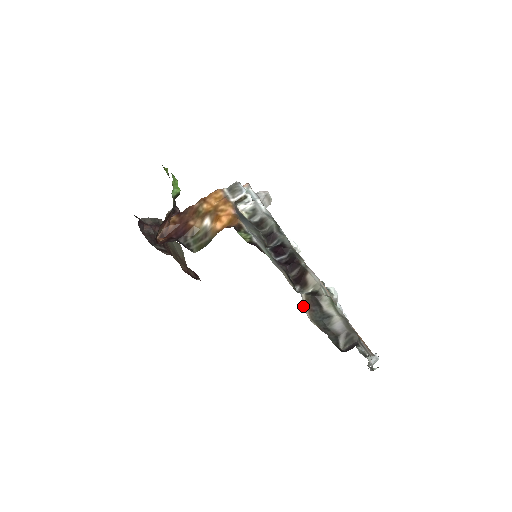
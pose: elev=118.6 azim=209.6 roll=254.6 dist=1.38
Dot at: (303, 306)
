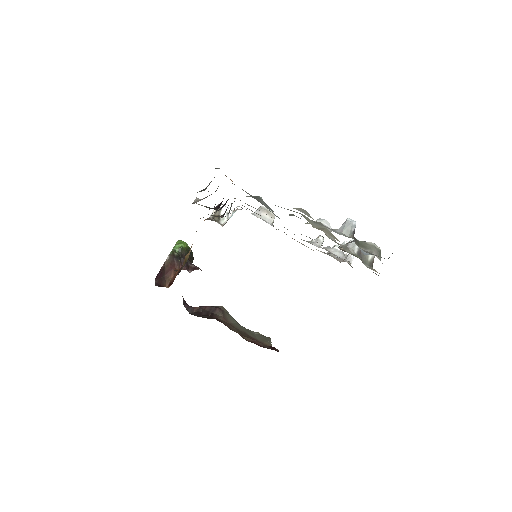
Dot at: (193, 202)
